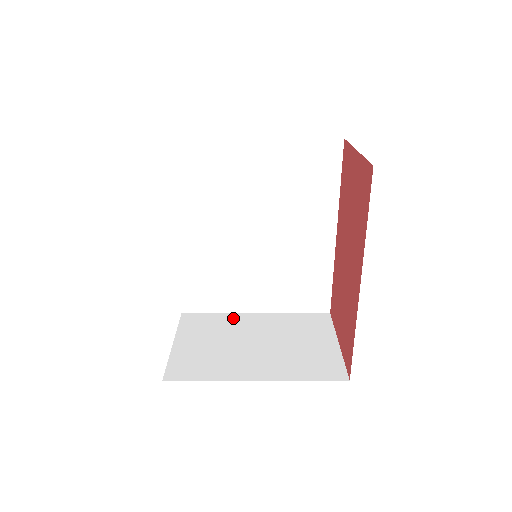
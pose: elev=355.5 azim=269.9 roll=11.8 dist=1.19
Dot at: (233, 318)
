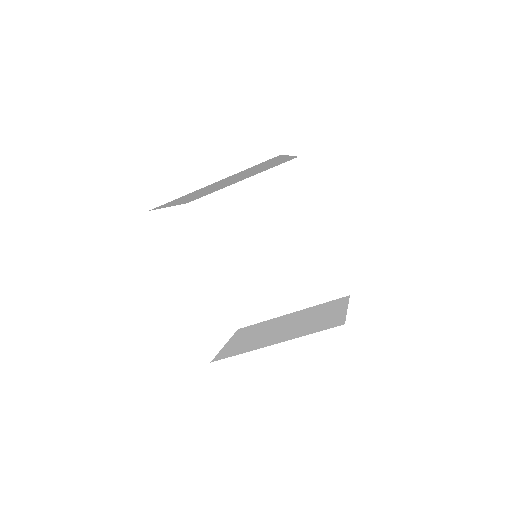
Dot at: (273, 320)
